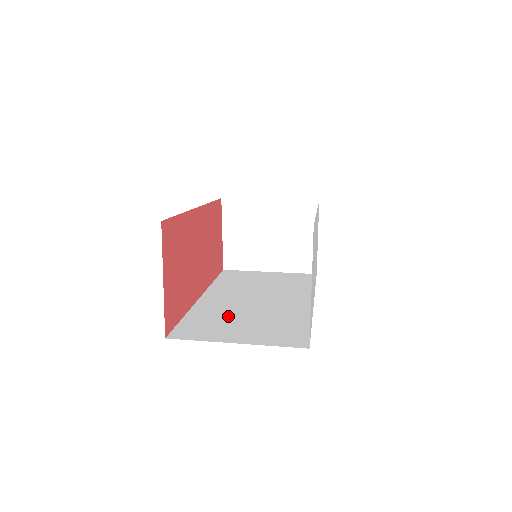
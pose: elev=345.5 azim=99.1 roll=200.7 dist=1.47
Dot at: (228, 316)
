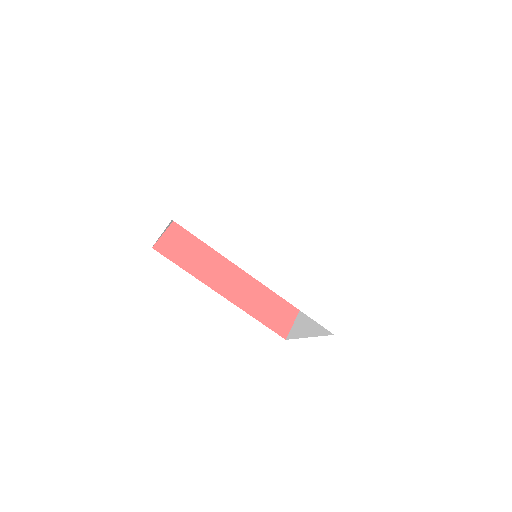
Dot at: occluded
